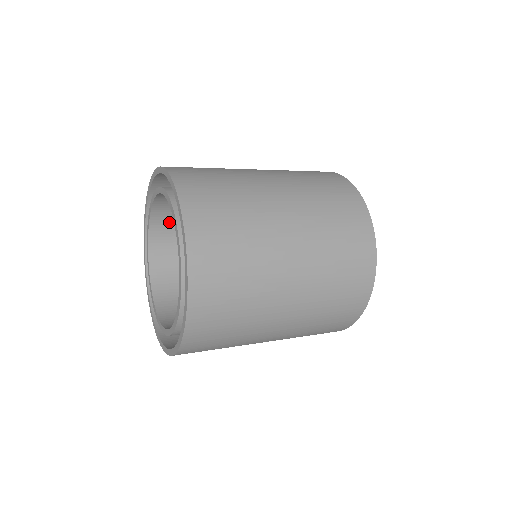
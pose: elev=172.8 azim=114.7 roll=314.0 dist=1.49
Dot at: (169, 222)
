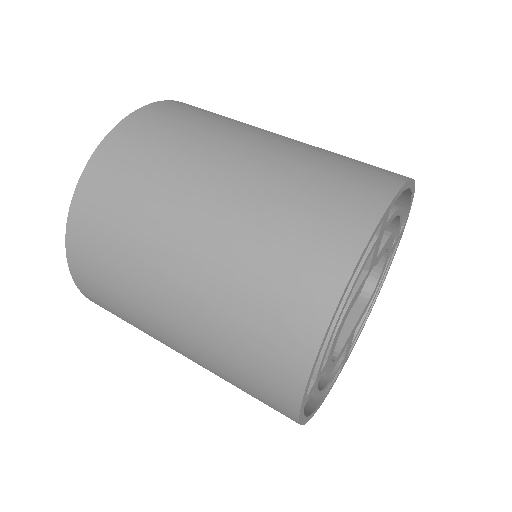
Dot at: occluded
